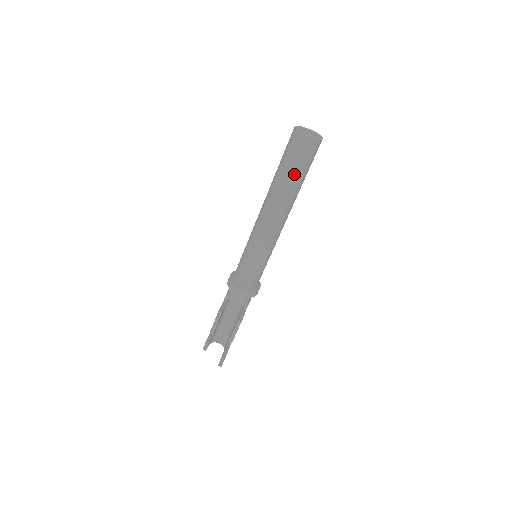
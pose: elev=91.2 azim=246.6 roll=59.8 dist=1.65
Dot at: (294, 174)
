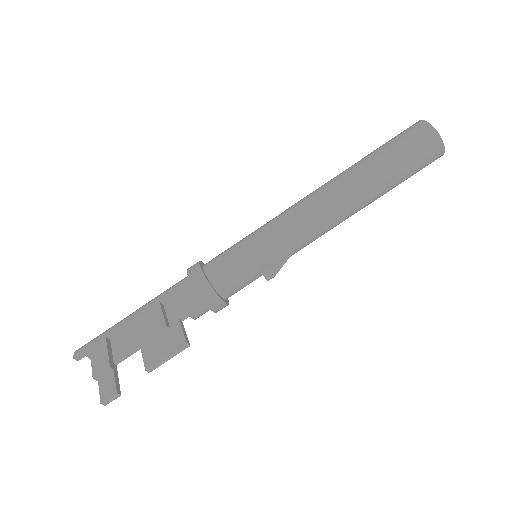
Dot at: (396, 182)
